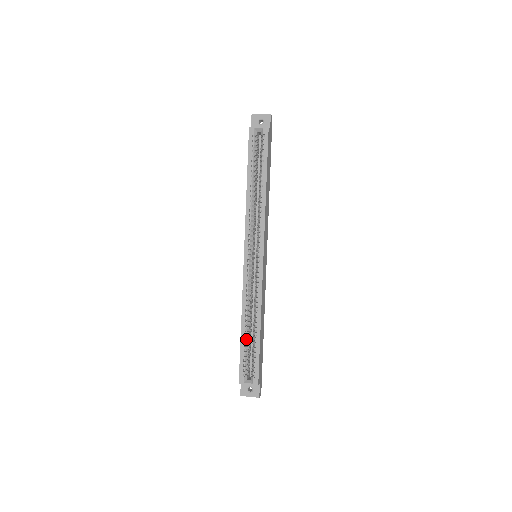
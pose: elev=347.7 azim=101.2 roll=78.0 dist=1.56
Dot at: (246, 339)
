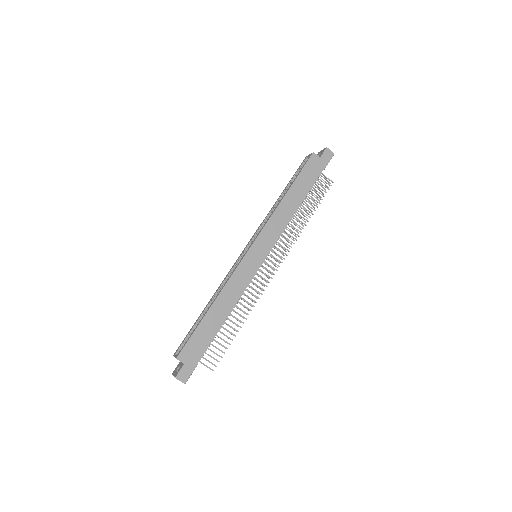
Dot at: (201, 318)
